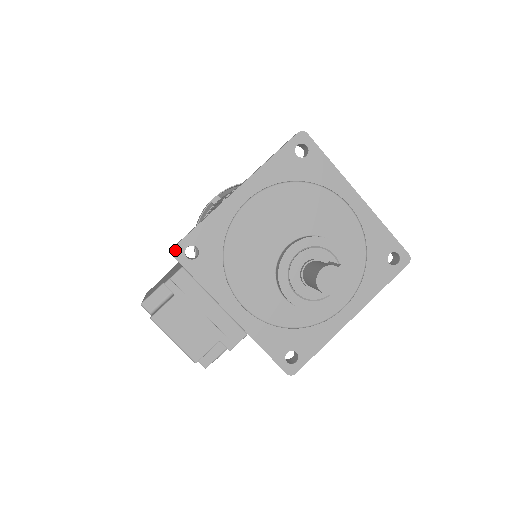
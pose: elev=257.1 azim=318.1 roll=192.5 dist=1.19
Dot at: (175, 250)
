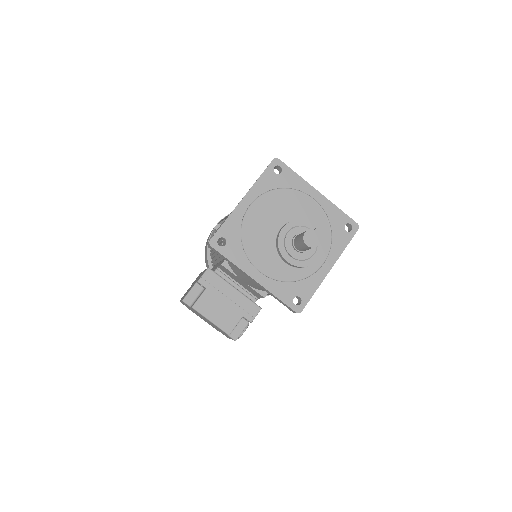
Dot at: (211, 242)
